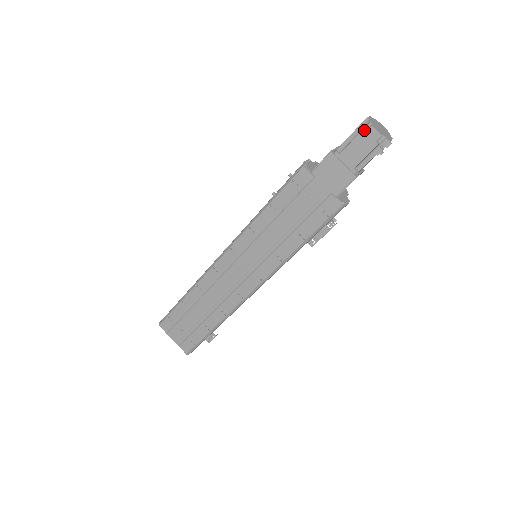
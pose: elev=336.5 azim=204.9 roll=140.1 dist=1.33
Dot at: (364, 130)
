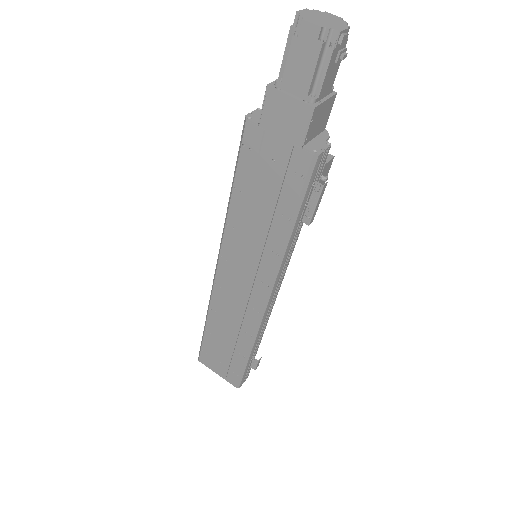
Dot at: (297, 32)
